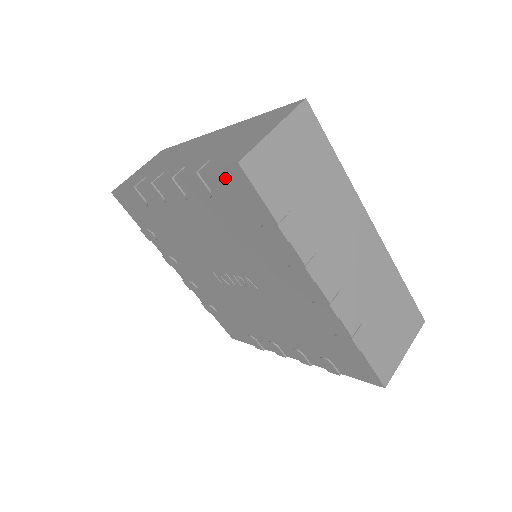
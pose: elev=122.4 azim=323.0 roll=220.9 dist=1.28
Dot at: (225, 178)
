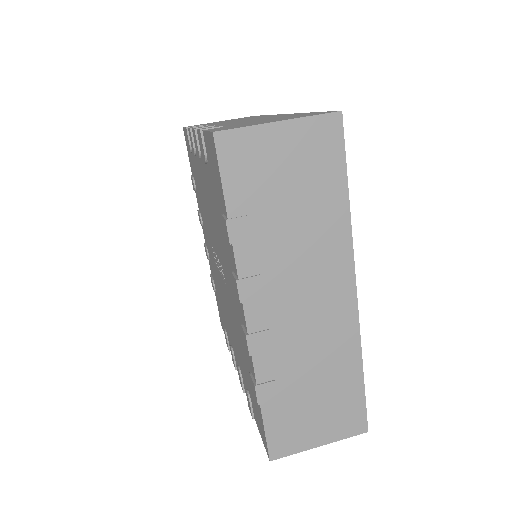
Dot at: (210, 146)
